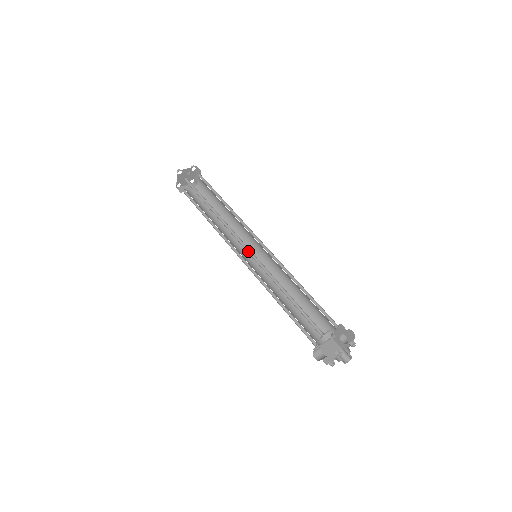
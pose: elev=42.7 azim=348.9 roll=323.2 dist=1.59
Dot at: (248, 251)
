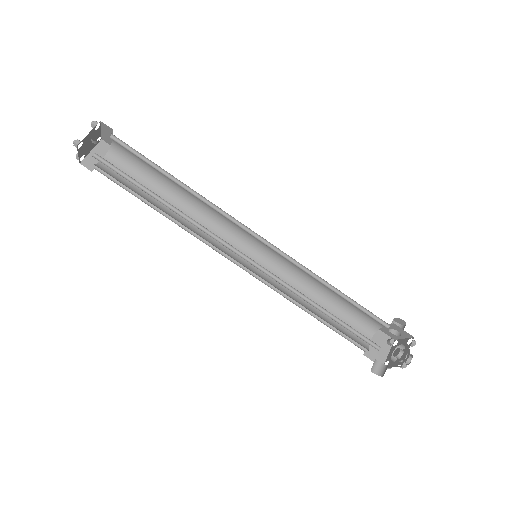
Dot at: (248, 260)
